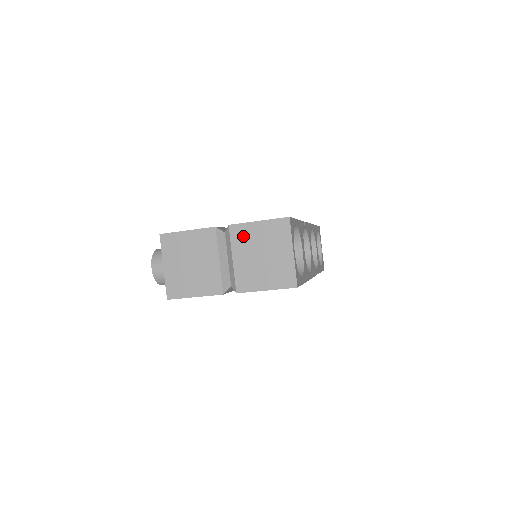
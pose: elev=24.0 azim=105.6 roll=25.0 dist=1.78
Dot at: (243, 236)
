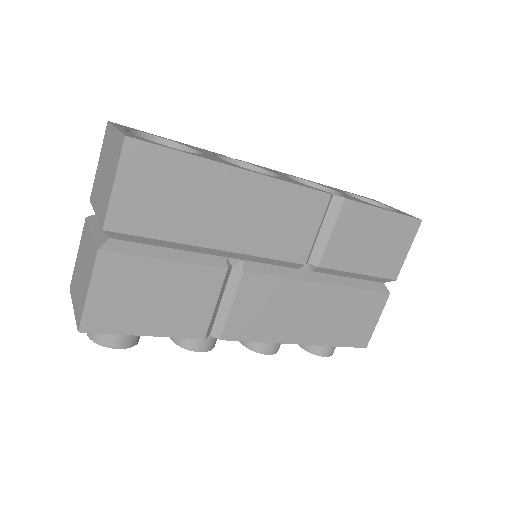
Dot at: (95, 188)
